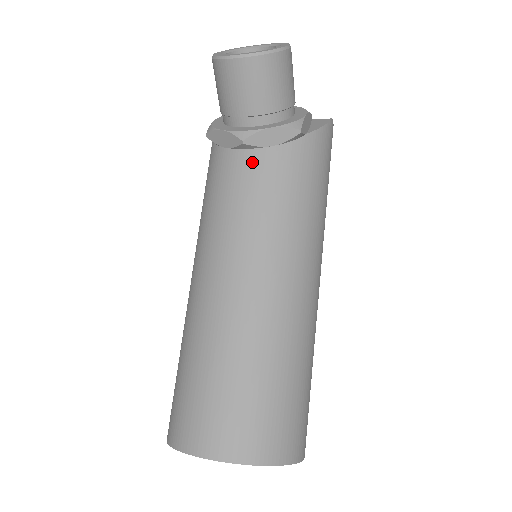
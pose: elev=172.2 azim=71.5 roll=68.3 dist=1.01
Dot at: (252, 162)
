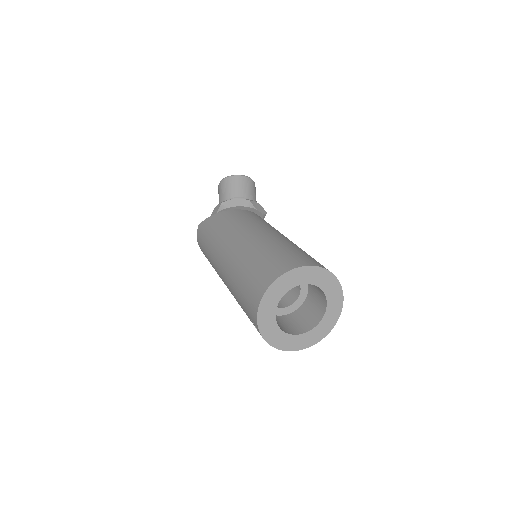
Dot at: (252, 213)
